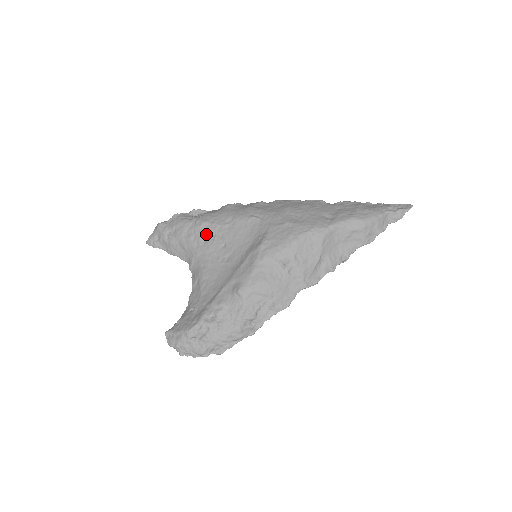
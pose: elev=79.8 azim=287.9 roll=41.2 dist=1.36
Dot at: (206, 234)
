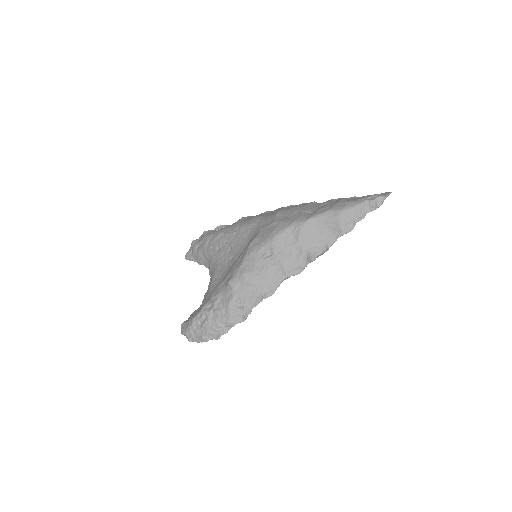
Dot at: (220, 243)
